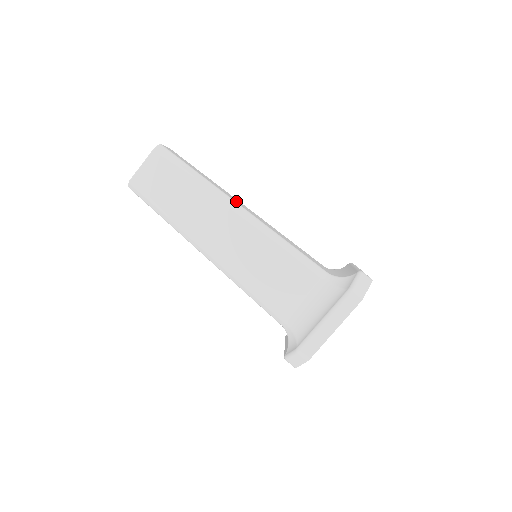
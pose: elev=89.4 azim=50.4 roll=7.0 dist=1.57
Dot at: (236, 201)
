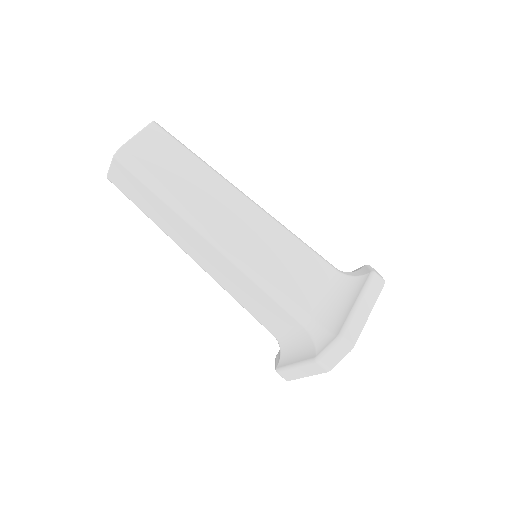
Dot at: occluded
